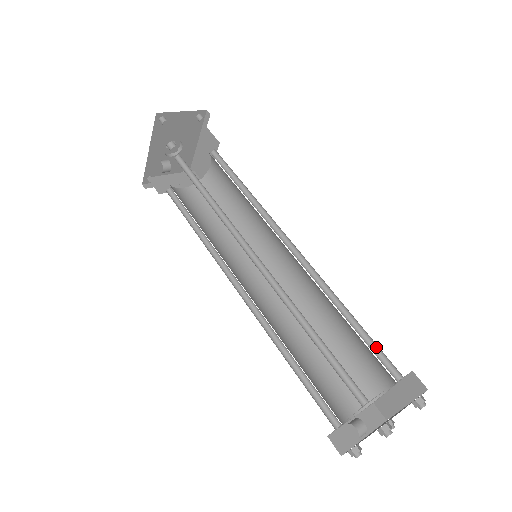
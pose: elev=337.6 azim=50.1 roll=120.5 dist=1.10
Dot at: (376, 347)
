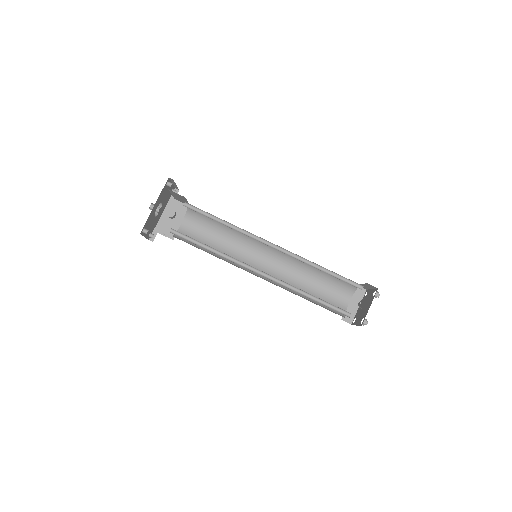
Dot at: (337, 281)
